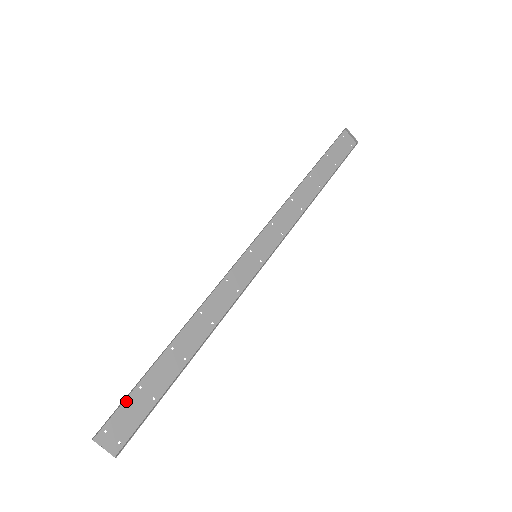
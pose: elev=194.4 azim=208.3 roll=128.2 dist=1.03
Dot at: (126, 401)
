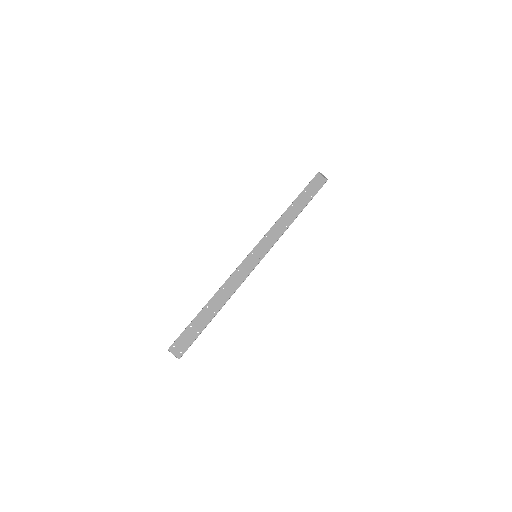
Dot at: (184, 333)
